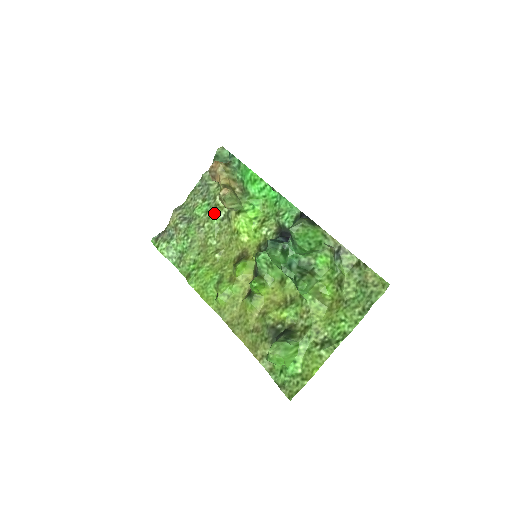
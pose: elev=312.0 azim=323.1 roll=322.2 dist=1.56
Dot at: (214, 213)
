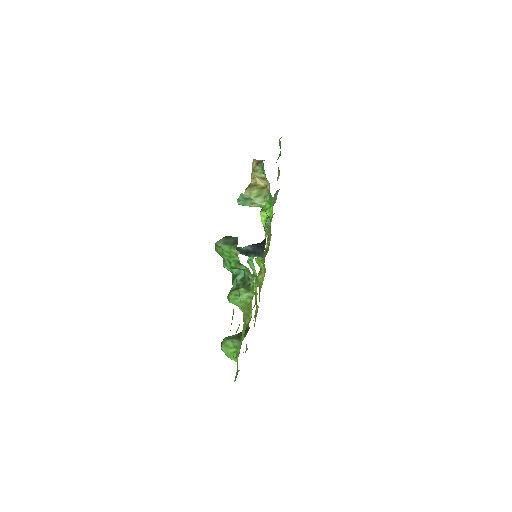
Dot at: occluded
